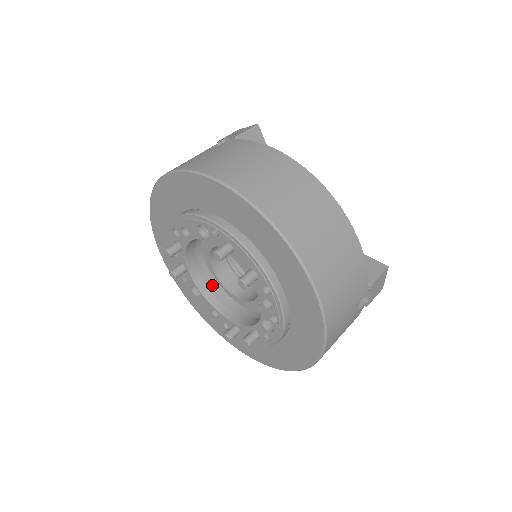
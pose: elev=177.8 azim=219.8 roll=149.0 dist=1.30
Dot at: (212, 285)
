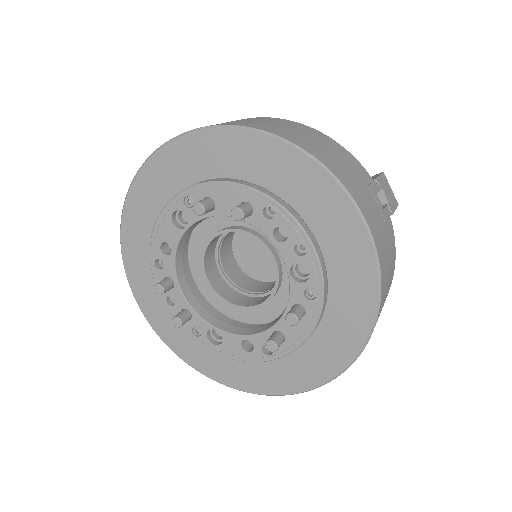
Dot at: occluded
